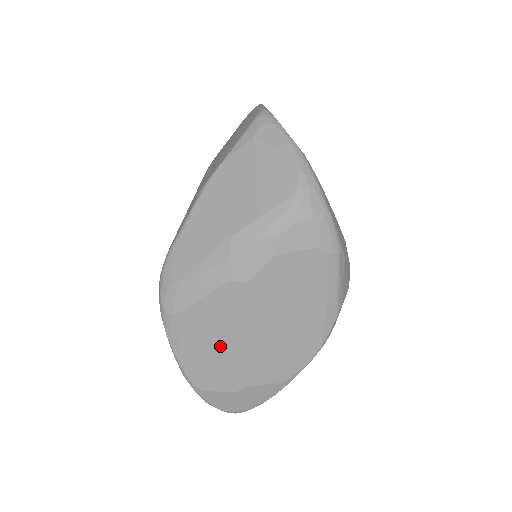
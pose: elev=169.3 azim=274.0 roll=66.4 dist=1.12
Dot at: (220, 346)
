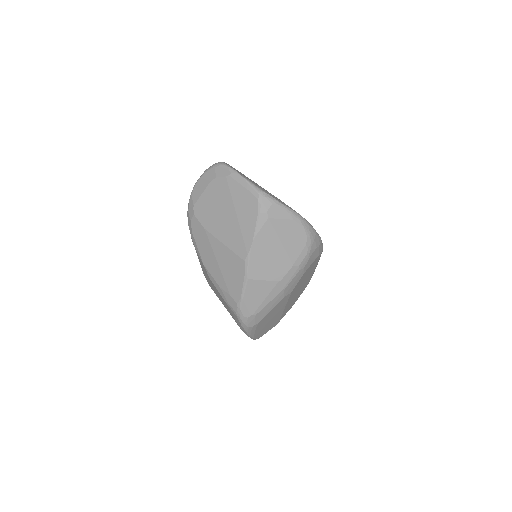
Dot at: (273, 319)
